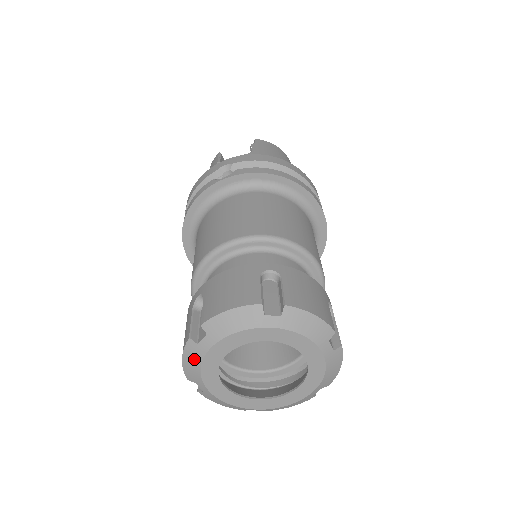
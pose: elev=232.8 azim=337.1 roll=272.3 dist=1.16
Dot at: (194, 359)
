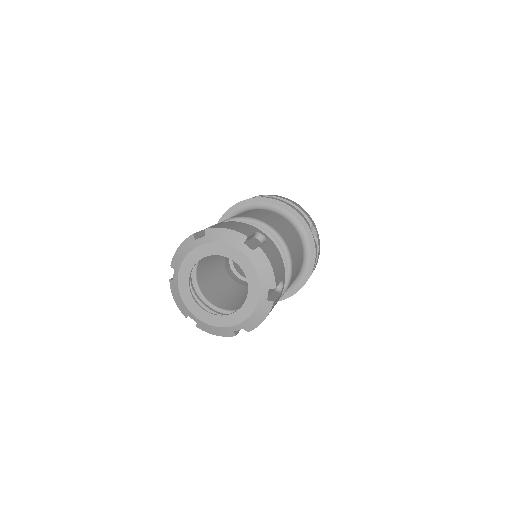
Dot at: (176, 293)
